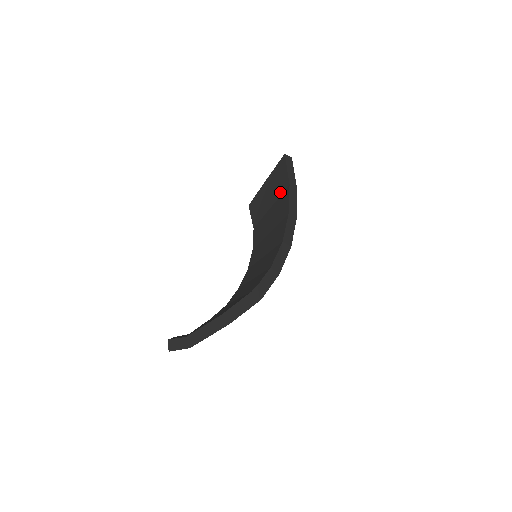
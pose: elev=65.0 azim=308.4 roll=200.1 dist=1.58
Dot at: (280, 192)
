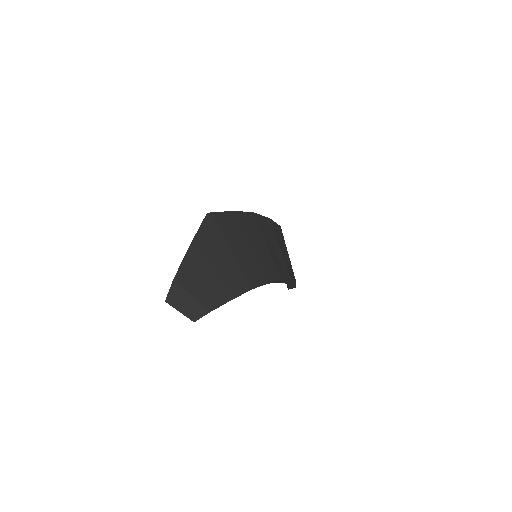
Dot at: occluded
